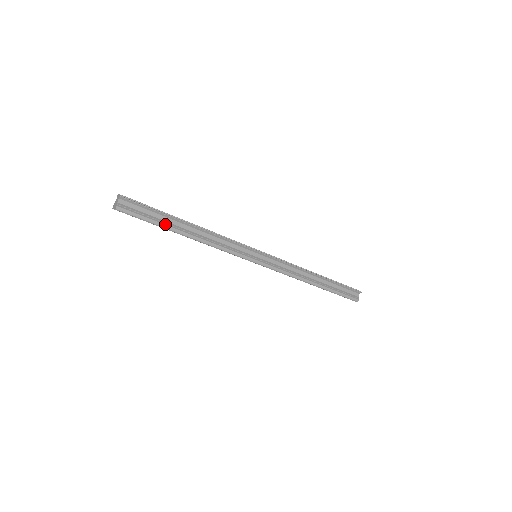
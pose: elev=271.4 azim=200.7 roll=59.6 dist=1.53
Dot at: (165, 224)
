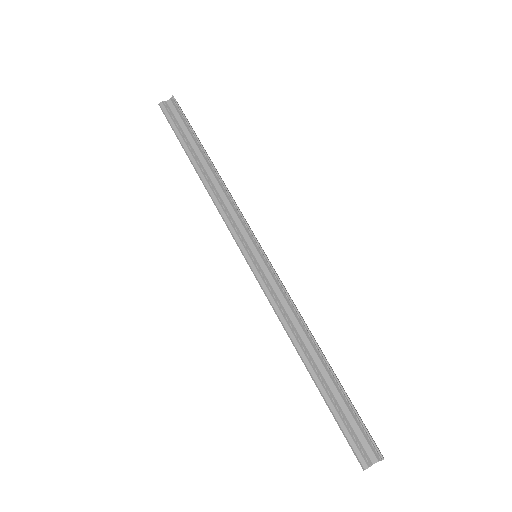
Dot at: (186, 144)
